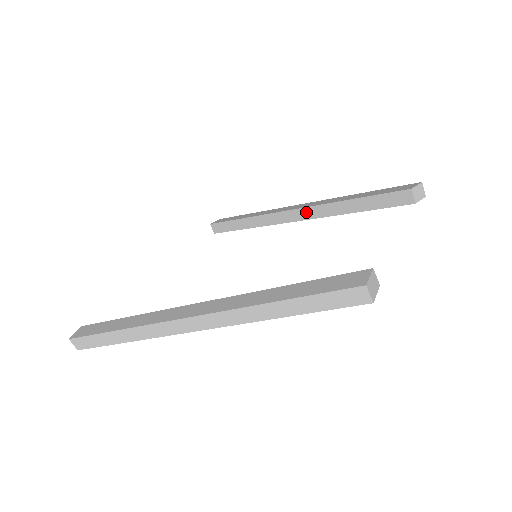
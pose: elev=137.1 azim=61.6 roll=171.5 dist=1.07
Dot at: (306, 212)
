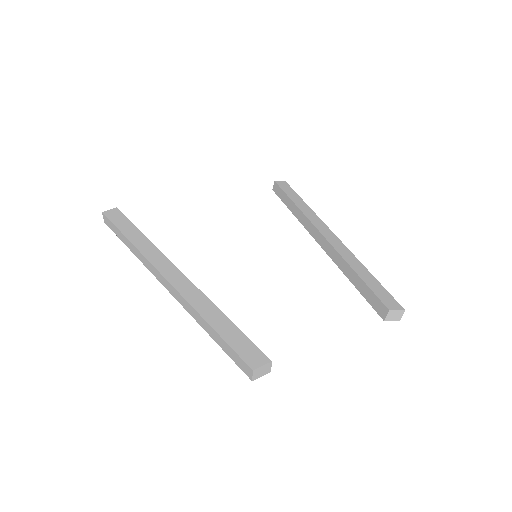
Dot at: (327, 246)
